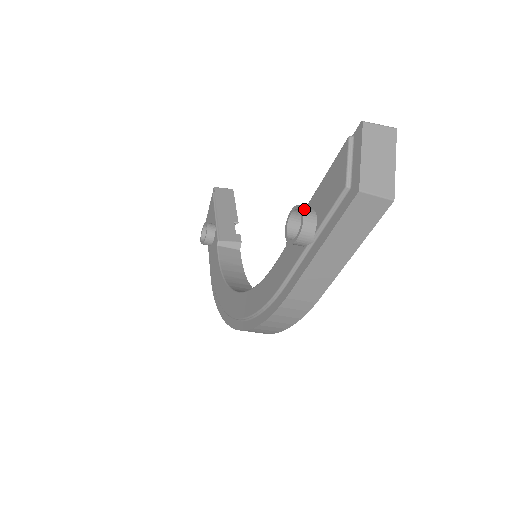
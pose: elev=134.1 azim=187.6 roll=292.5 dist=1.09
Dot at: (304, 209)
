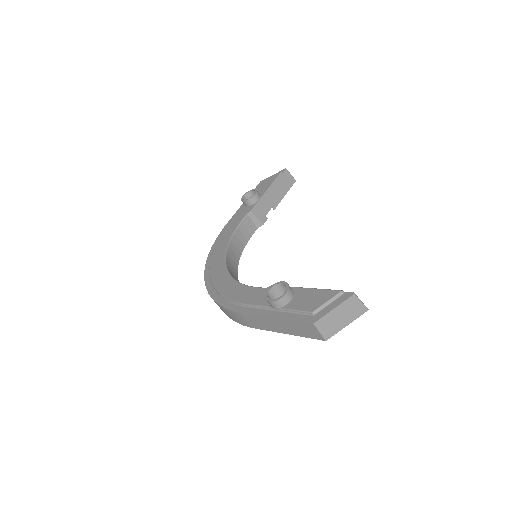
Dot at: (288, 292)
